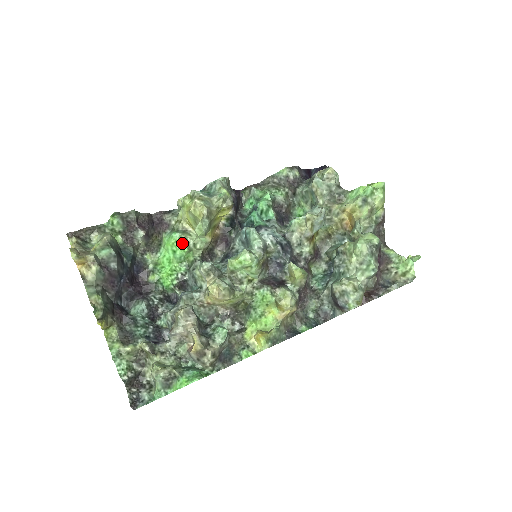
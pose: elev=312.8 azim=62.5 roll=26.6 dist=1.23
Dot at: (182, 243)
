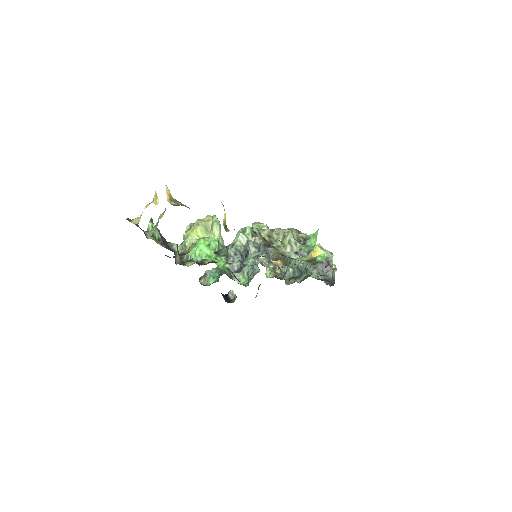
Dot at: (210, 237)
